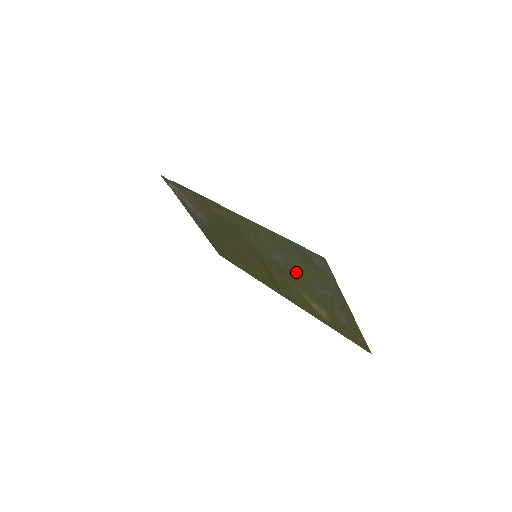
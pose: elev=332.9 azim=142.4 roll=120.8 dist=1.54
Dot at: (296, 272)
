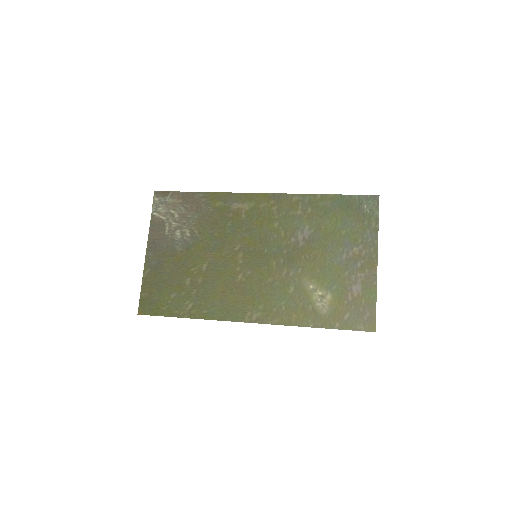
Dot at: (322, 243)
